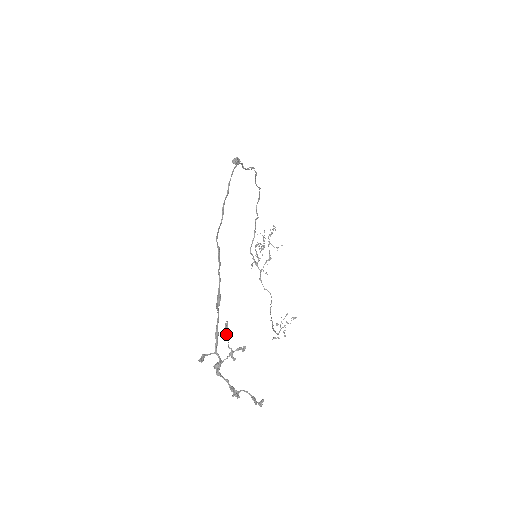
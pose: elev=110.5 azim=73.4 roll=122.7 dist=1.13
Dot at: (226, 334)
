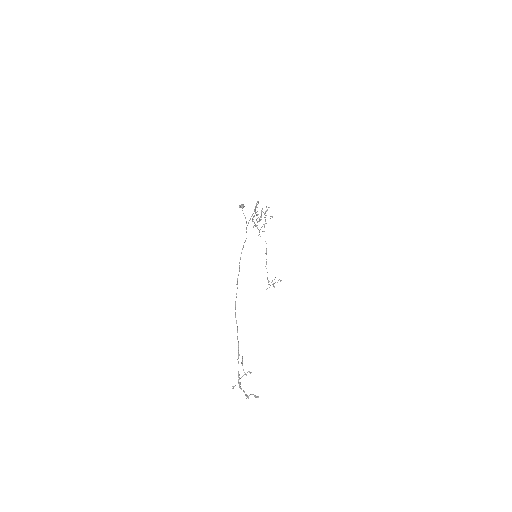
Dot at: (242, 365)
